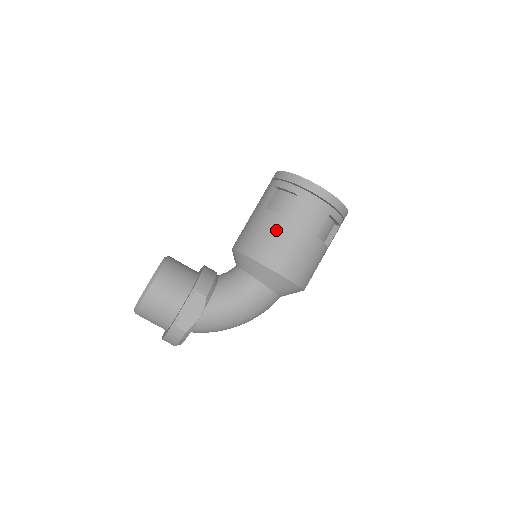
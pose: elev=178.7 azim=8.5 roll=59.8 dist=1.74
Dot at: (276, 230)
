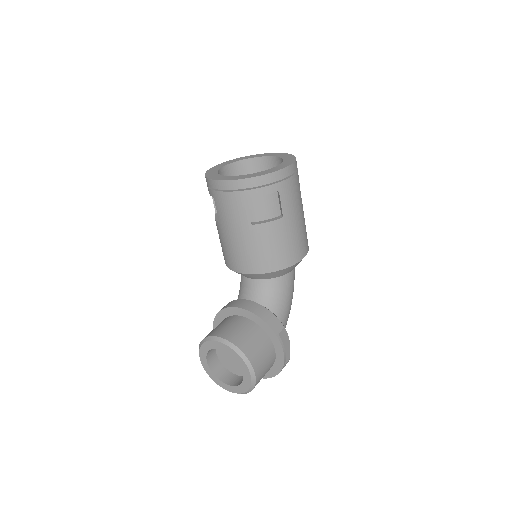
Dot at: (285, 233)
